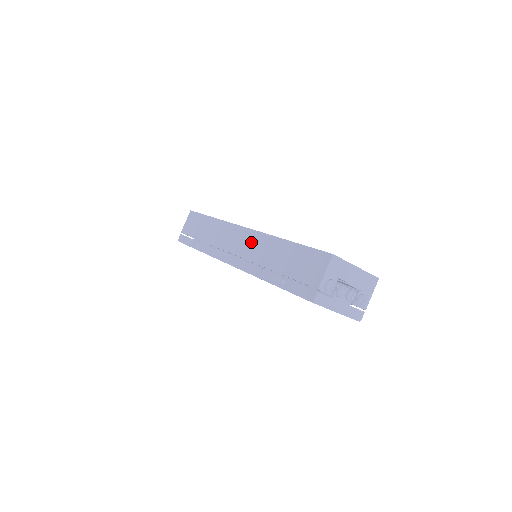
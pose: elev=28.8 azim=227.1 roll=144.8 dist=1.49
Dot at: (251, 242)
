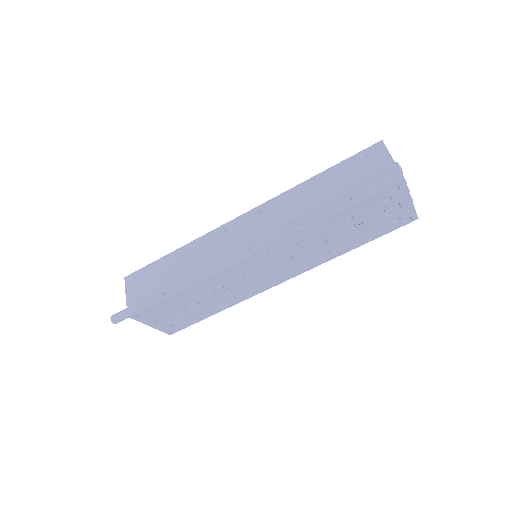
Dot at: (264, 215)
